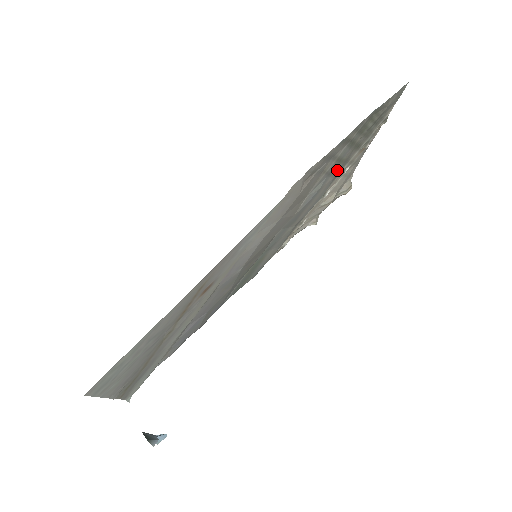
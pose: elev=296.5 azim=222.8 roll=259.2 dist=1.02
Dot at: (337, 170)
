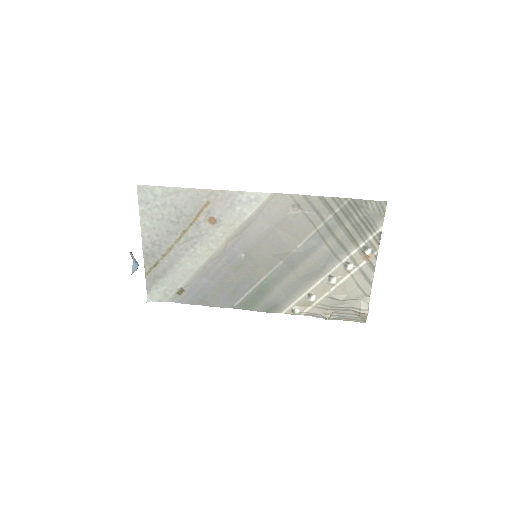
Dot at: (332, 244)
